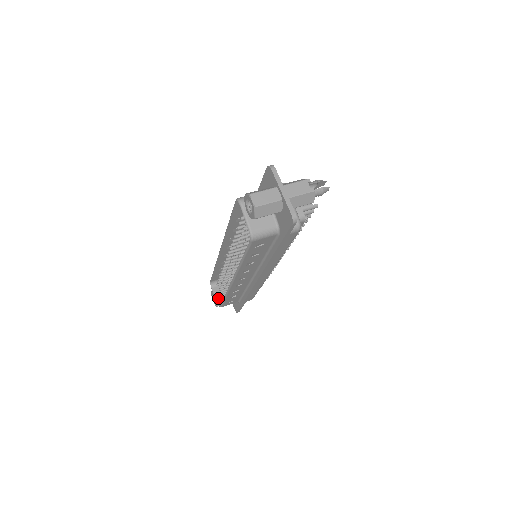
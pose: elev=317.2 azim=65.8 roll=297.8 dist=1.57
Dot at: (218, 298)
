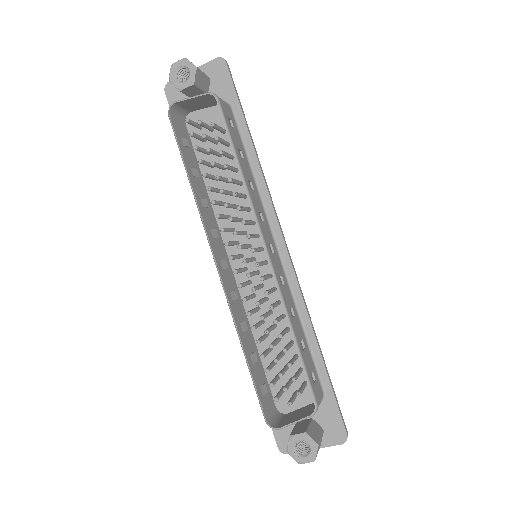
Dot at: (300, 417)
